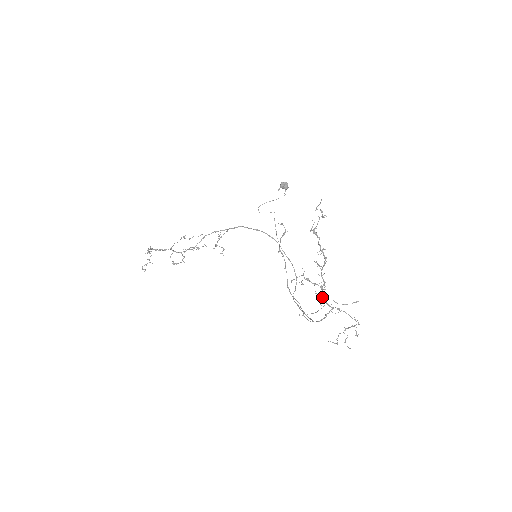
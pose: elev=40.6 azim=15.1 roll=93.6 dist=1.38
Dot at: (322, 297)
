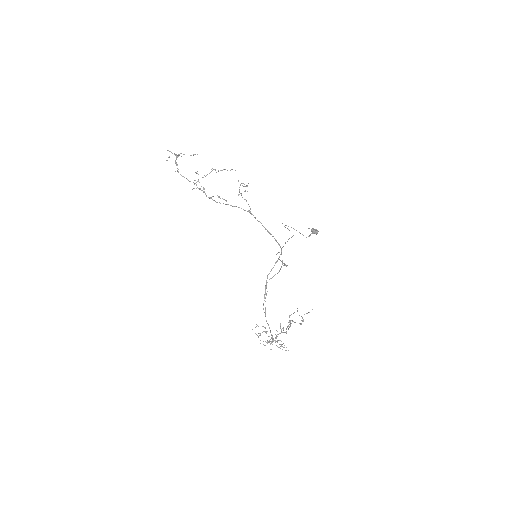
Dot at: (269, 341)
